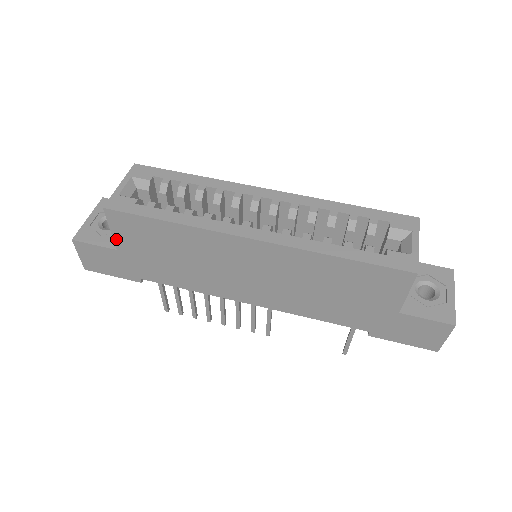
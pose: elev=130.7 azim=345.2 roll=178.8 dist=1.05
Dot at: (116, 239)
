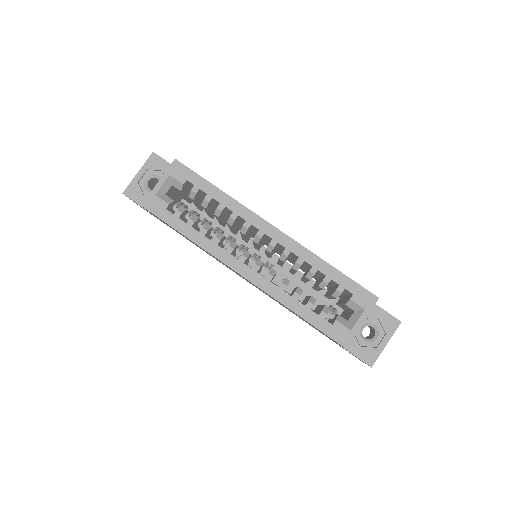
Dot at: occluded
